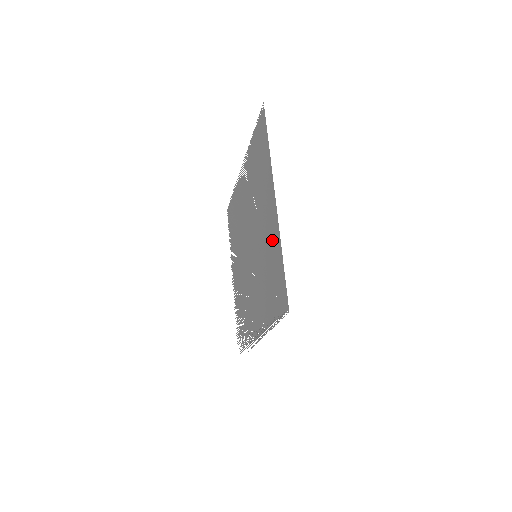
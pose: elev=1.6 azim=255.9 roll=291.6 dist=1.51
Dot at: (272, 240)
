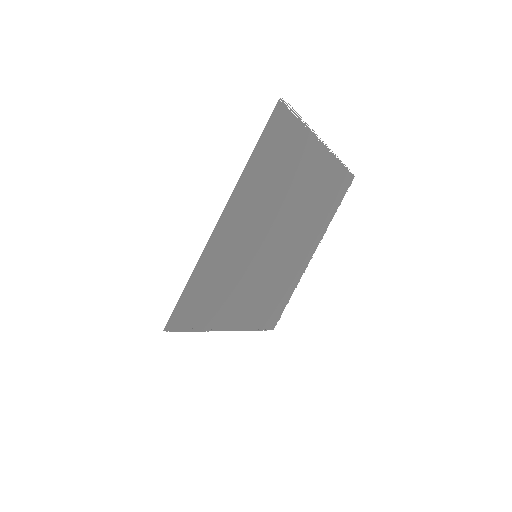
Dot at: (216, 257)
